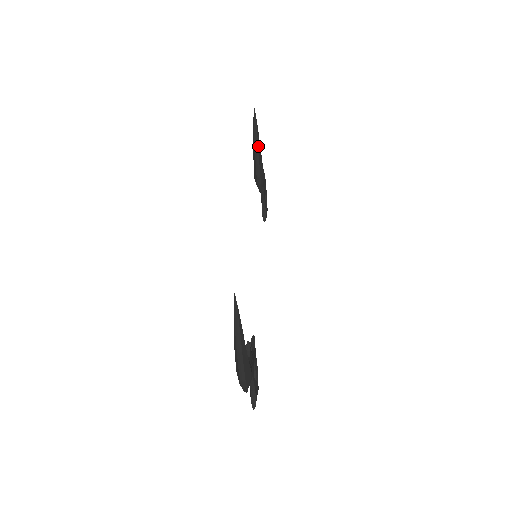
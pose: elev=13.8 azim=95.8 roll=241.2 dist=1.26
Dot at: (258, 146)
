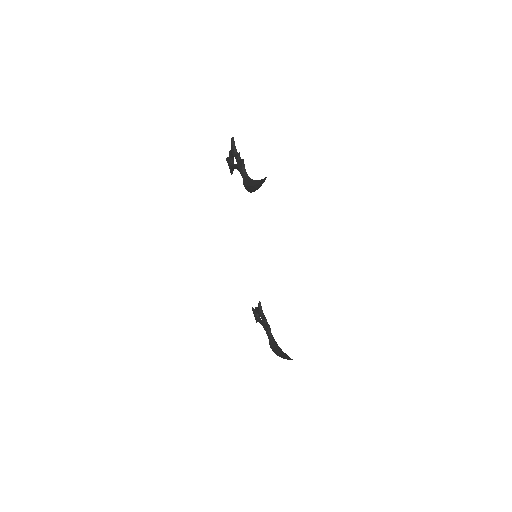
Dot at: occluded
